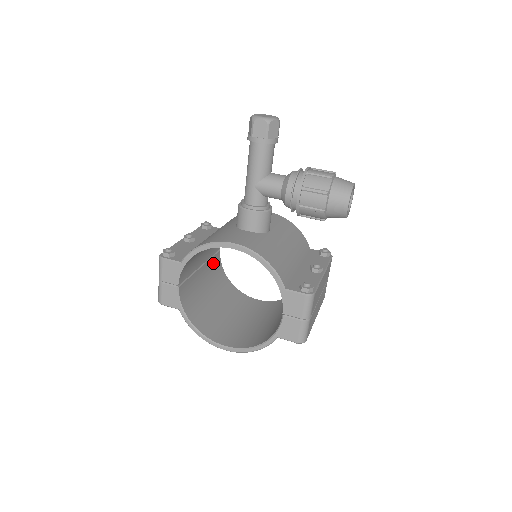
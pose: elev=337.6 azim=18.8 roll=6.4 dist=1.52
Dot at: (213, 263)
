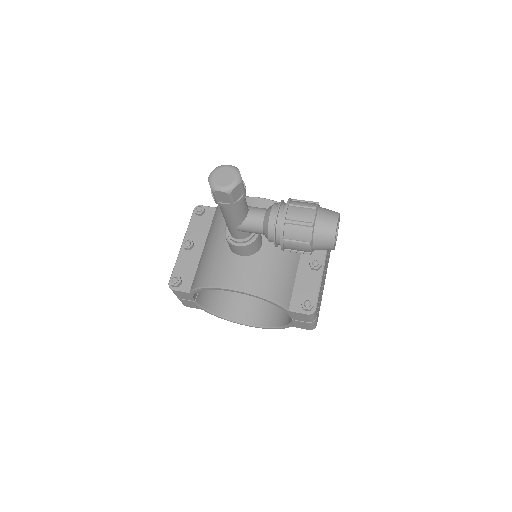
Dot at: occluded
